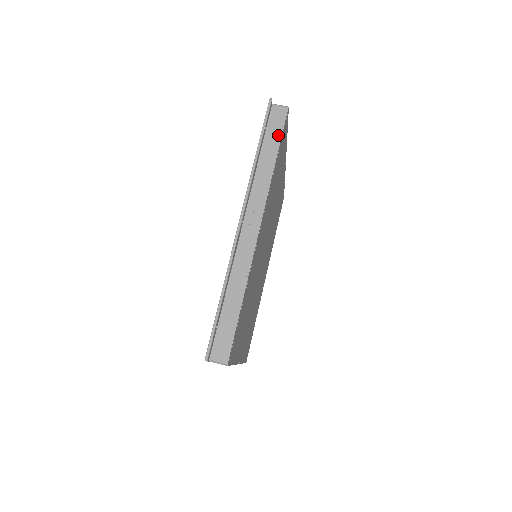
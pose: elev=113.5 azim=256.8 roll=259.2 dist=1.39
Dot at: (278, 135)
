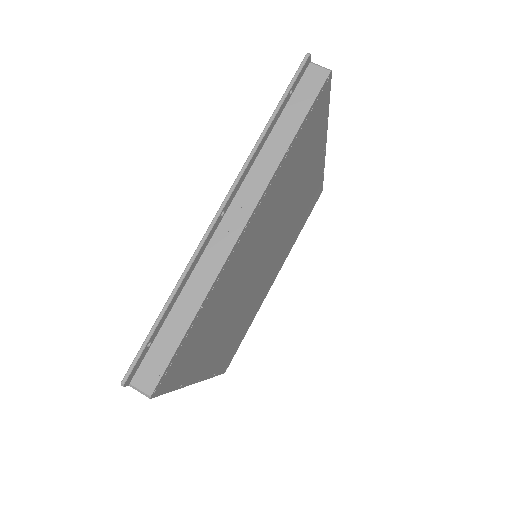
Dot at: (306, 106)
